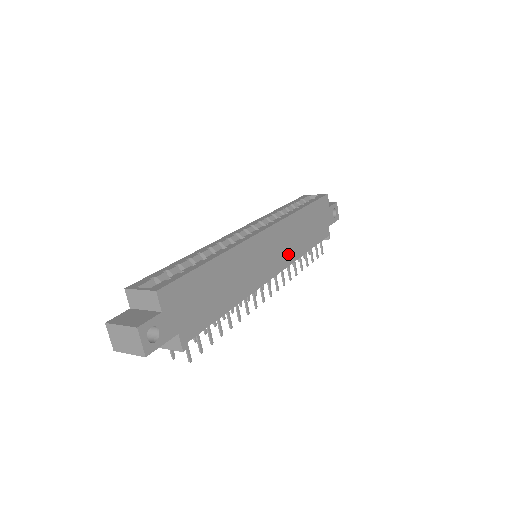
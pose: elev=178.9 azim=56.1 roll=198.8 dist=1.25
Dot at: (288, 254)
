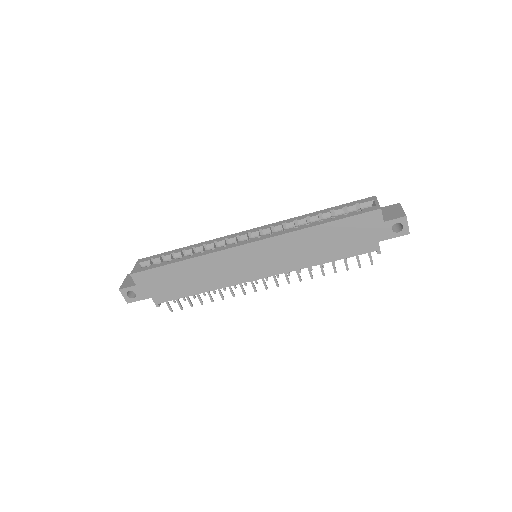
Dot at: (286, 263)
